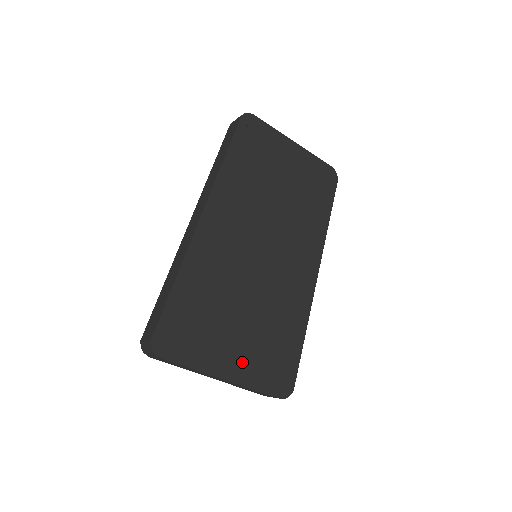
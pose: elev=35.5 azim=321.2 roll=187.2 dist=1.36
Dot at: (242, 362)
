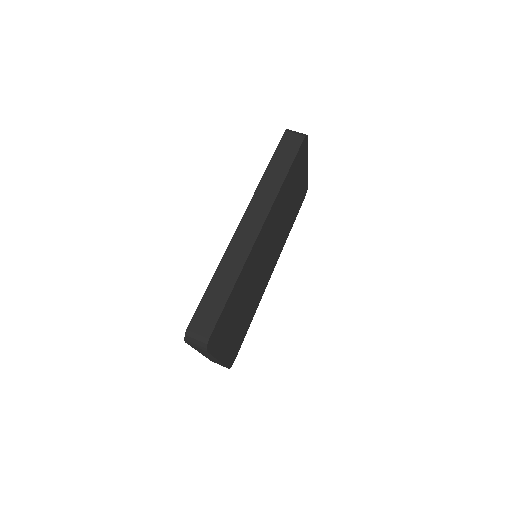
Dot at: (229, 346)
